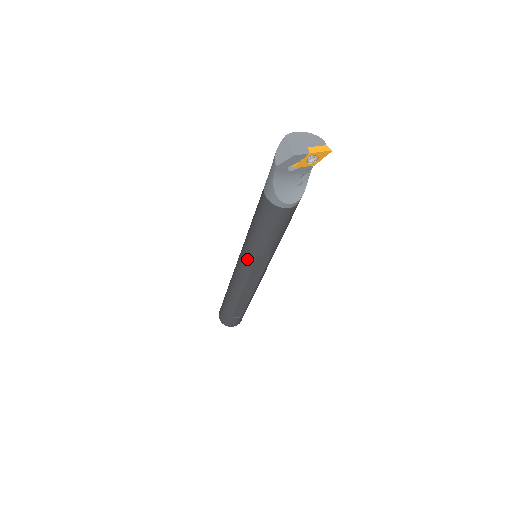
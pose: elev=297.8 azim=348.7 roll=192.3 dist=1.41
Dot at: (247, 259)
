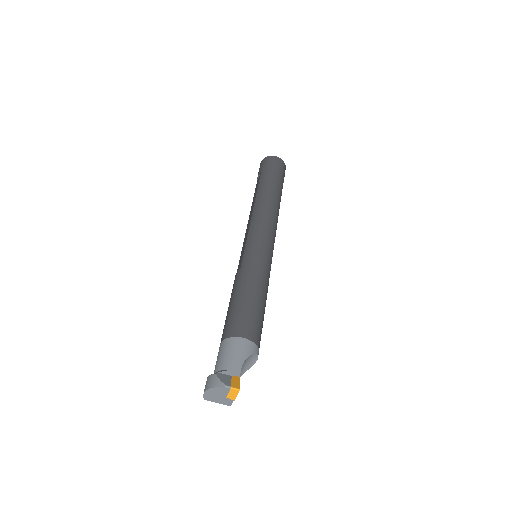
Dot at: occluded
